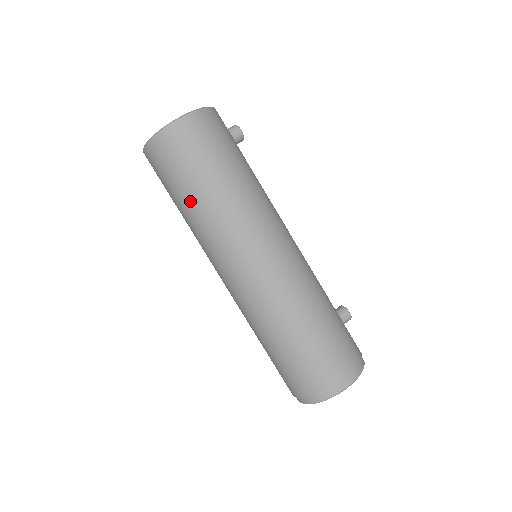
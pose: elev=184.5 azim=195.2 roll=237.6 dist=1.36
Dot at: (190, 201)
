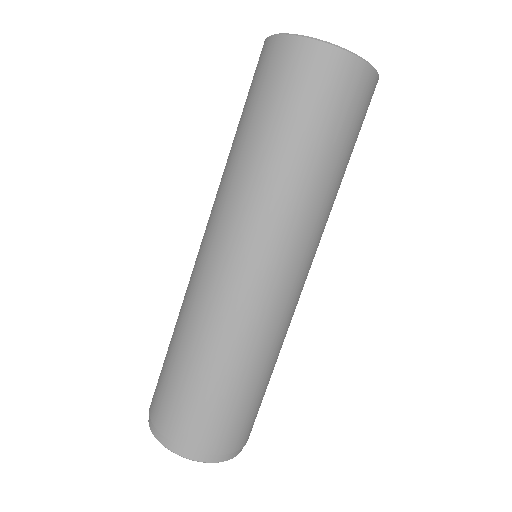
Dot at: (289, 150)
